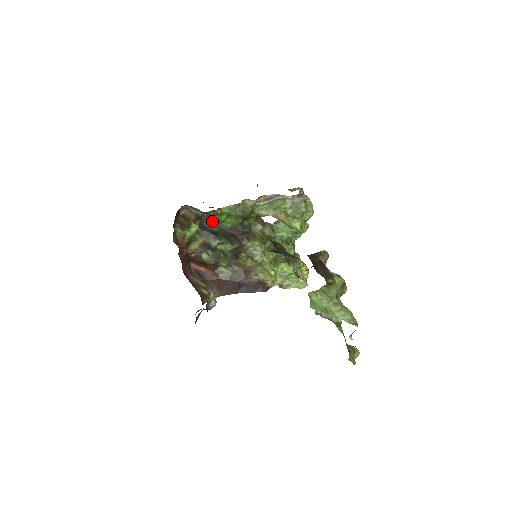
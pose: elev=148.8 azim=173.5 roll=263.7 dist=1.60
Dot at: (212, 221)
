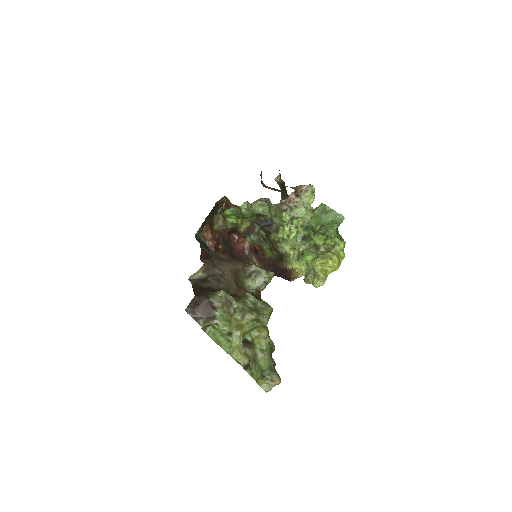
Dot at: occluded
